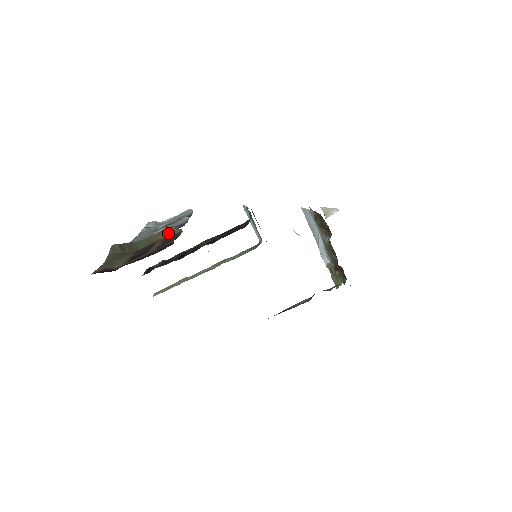
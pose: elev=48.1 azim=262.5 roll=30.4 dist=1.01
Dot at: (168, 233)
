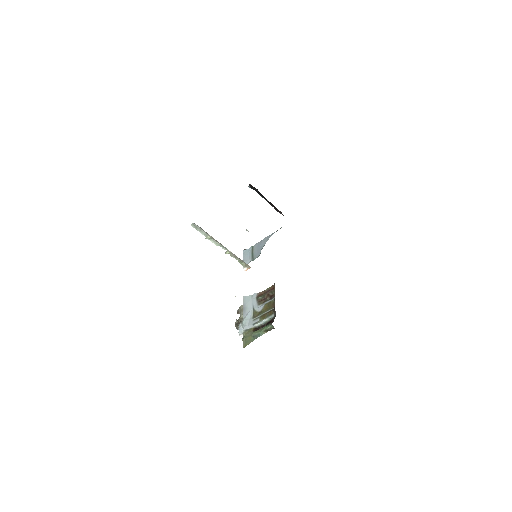
Dot at: occluded
